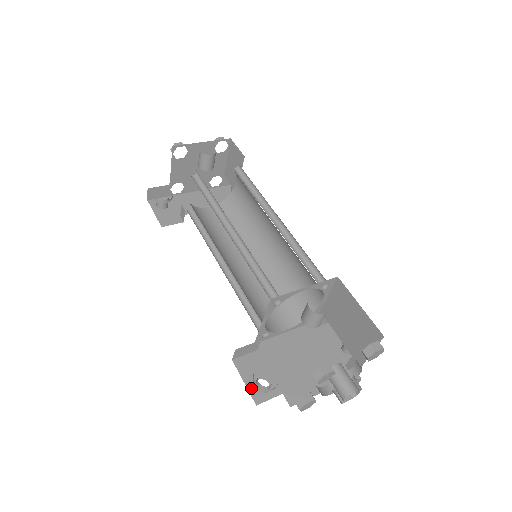
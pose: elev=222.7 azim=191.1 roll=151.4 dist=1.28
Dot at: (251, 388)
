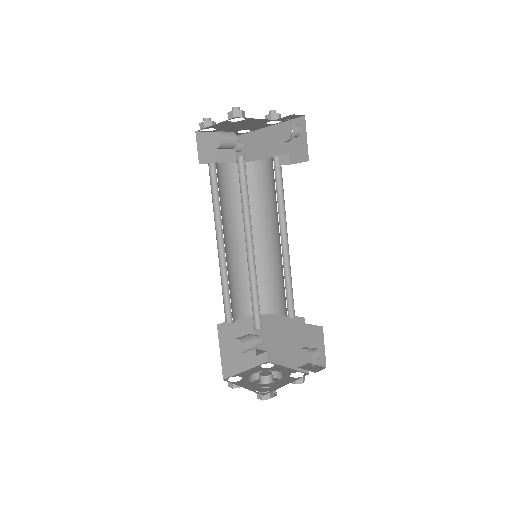
Dot at: occluded
